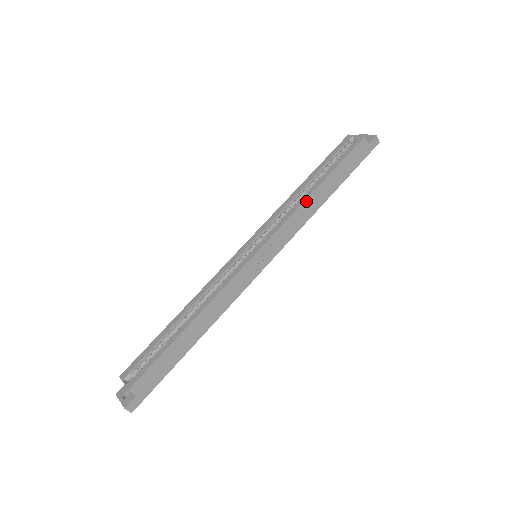
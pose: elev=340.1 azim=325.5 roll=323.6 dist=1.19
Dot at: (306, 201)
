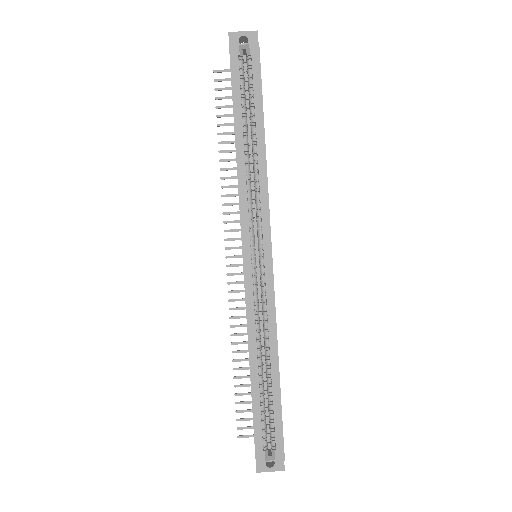
Dot at: (266, 166)
